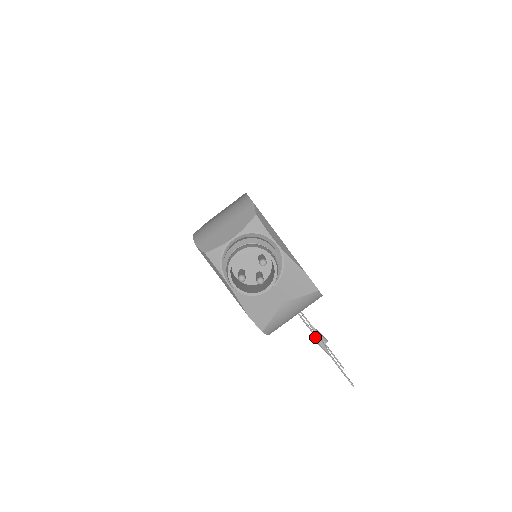
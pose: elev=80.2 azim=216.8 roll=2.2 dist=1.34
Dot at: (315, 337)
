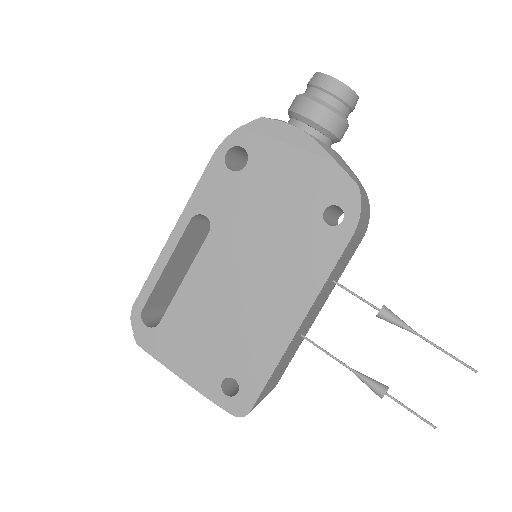
Dot at: (385, 307)
